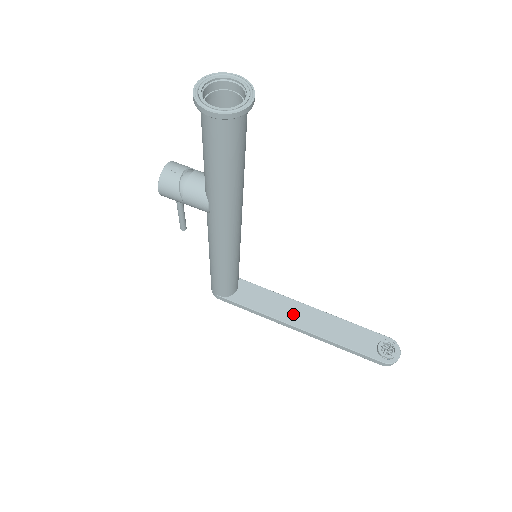
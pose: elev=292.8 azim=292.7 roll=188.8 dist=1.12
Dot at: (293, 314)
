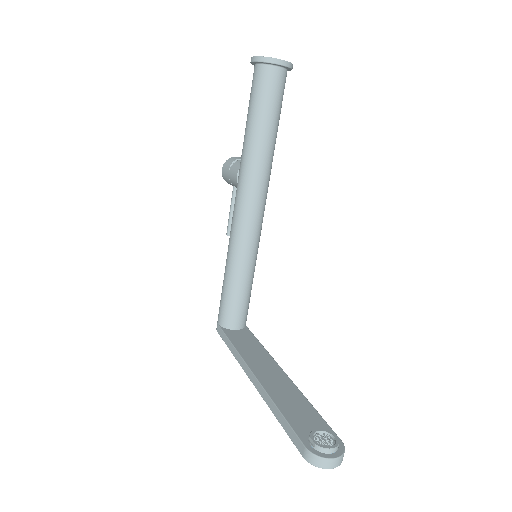
Dot at: (261, 364)
